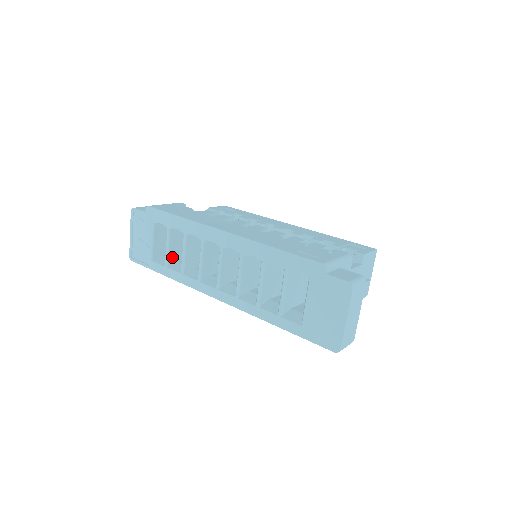
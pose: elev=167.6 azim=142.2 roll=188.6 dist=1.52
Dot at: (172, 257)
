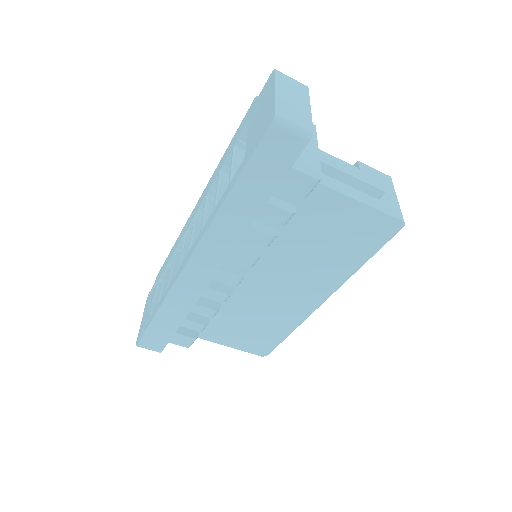
Dot at: occluded
